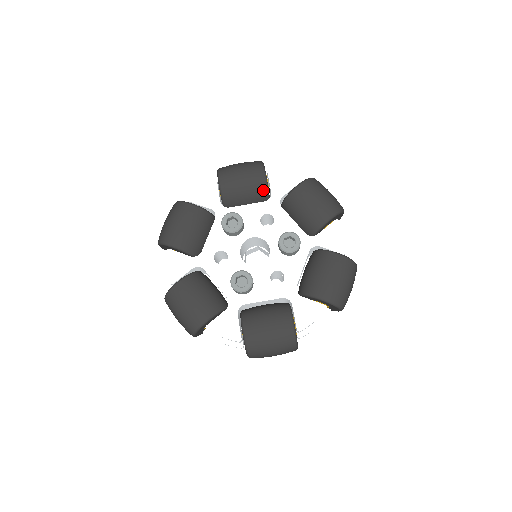
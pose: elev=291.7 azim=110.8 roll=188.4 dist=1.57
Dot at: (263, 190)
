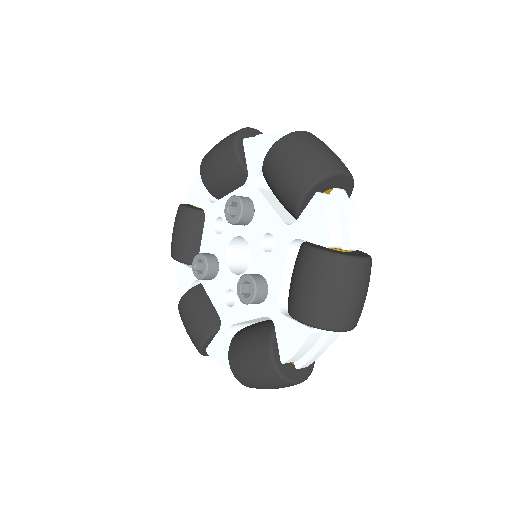
Dot at: (292, 209)
